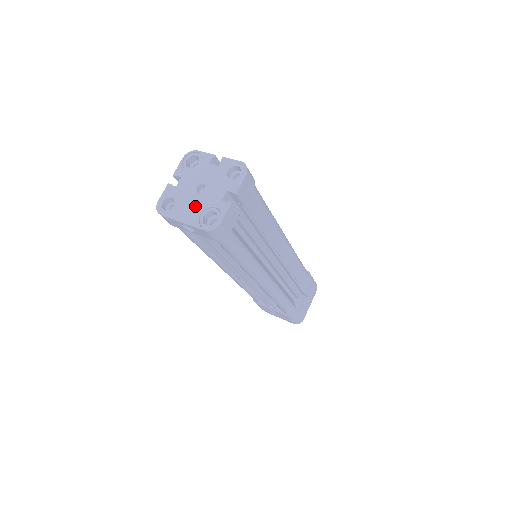
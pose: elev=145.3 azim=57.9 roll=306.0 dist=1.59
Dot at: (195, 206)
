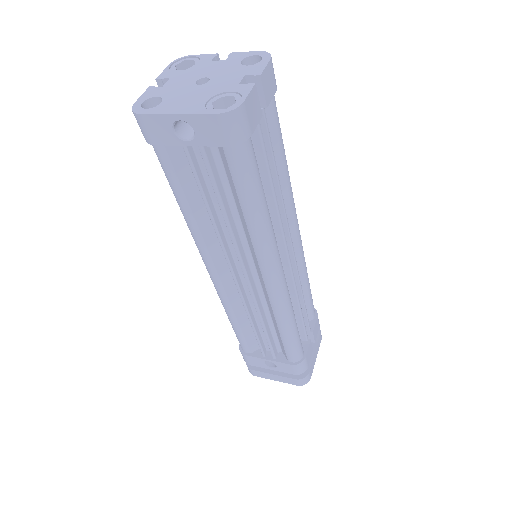
Dot at: (196, 96)
